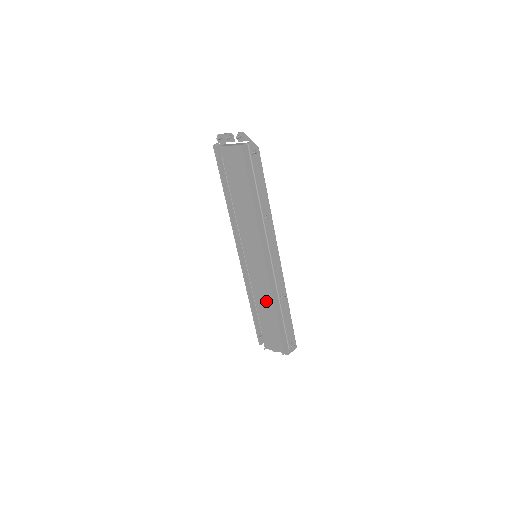
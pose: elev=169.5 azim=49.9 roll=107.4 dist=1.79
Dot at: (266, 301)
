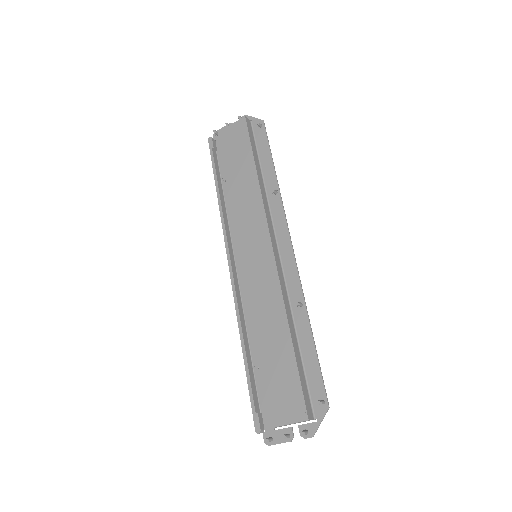
Dot at: (272, 319)
